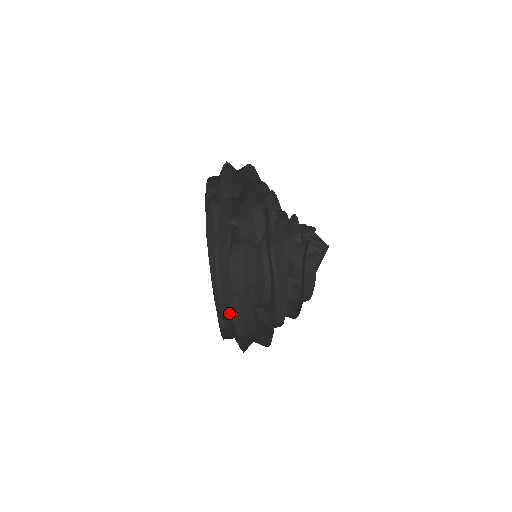
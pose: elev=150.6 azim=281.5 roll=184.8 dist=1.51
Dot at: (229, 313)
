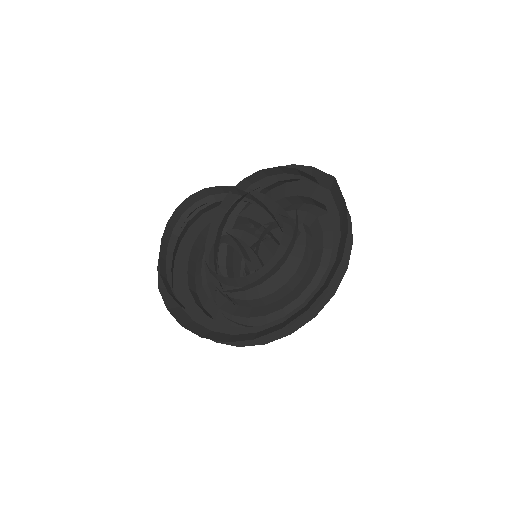
Dot at: occluded
